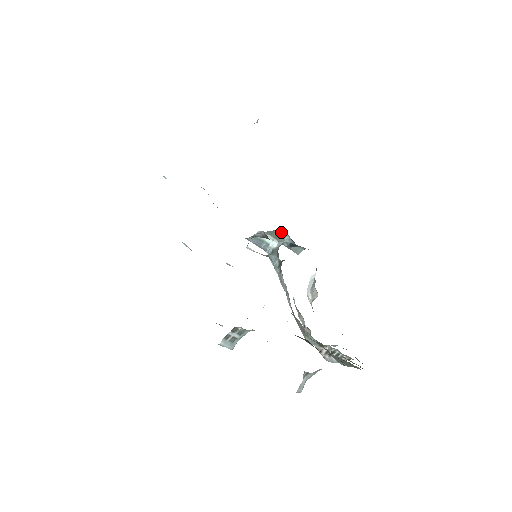
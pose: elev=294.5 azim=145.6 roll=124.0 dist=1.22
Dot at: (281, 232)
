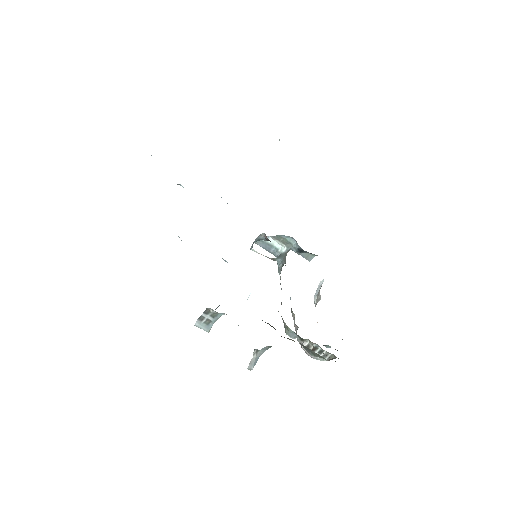
Dot at: (288, 237)
